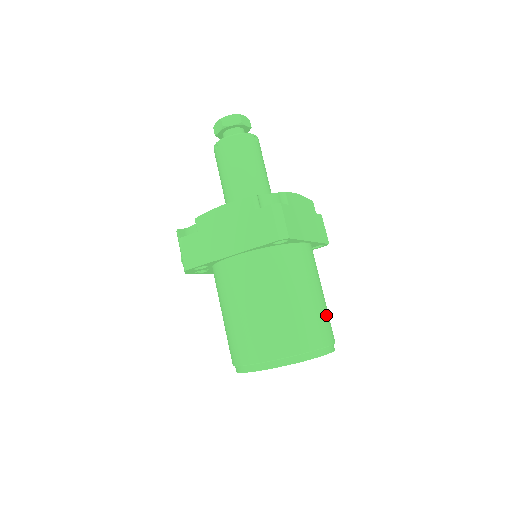
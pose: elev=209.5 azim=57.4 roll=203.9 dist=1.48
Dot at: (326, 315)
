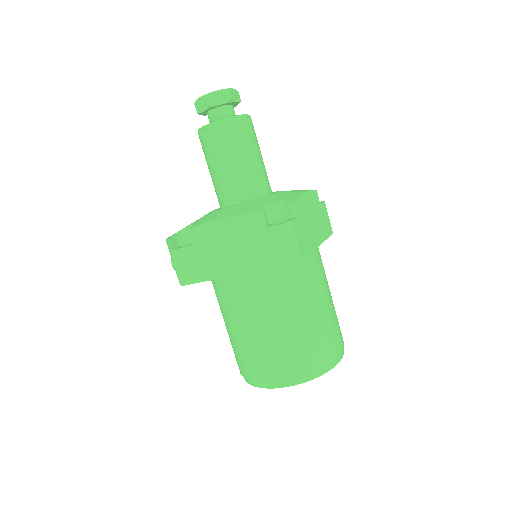
Dot at: (336, 320)
